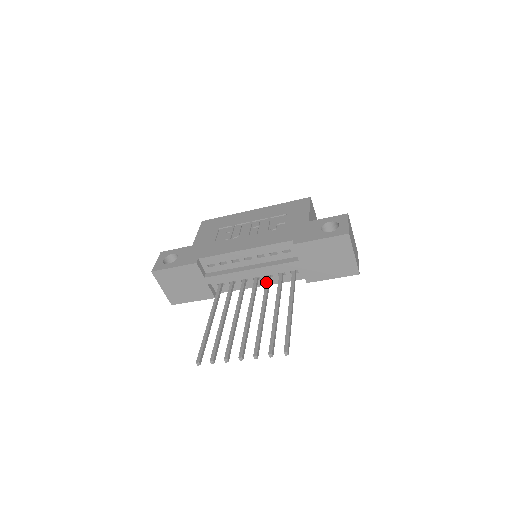
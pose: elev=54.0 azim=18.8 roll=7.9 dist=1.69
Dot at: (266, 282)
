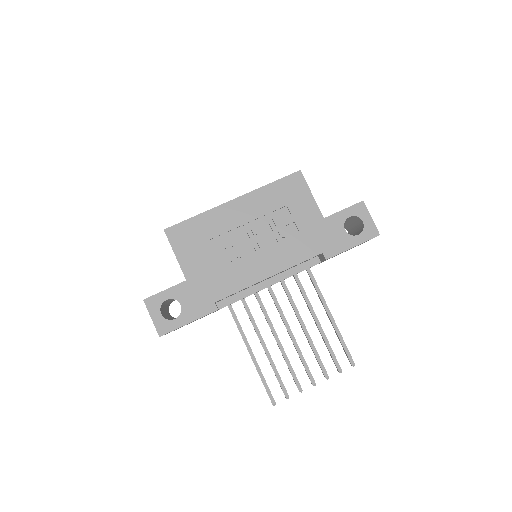
Dot at: (283, 285)
